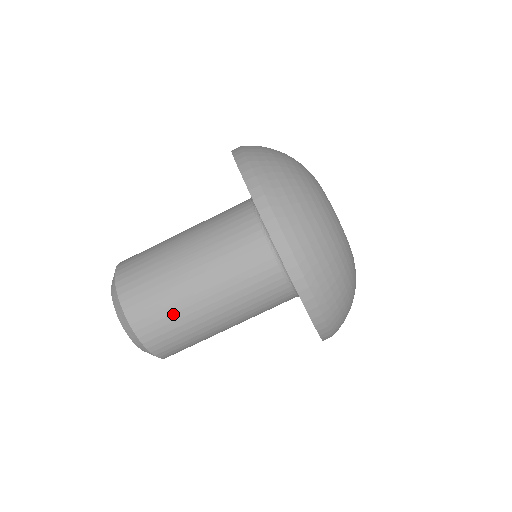
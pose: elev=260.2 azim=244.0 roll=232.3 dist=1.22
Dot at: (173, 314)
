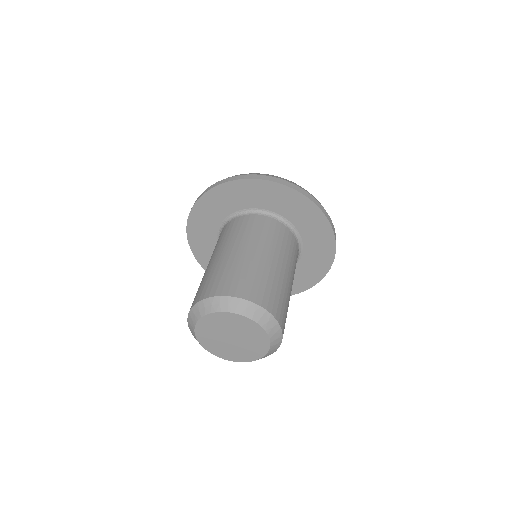
Dot at: (250, 272)
